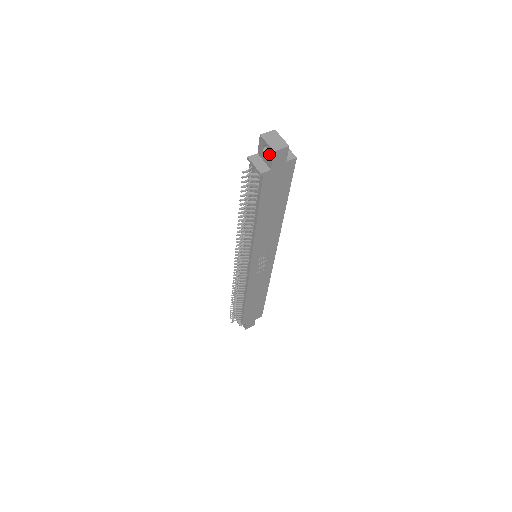
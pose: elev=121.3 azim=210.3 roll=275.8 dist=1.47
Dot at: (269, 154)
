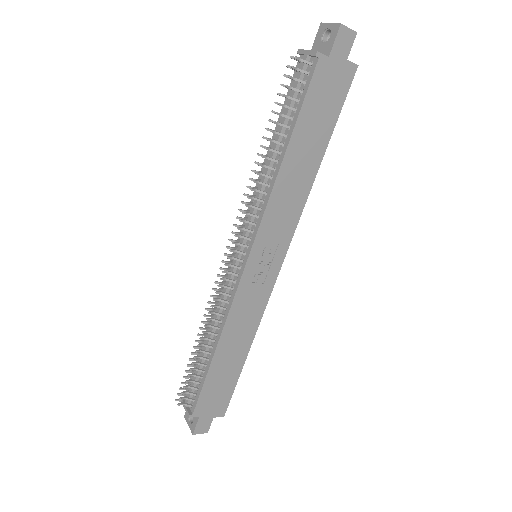
Dot at: (331, 35)
